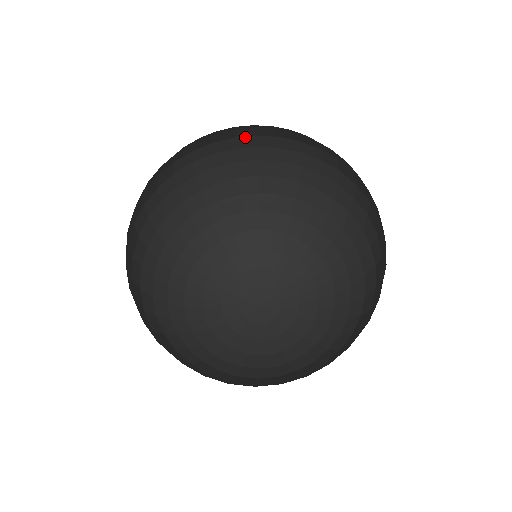
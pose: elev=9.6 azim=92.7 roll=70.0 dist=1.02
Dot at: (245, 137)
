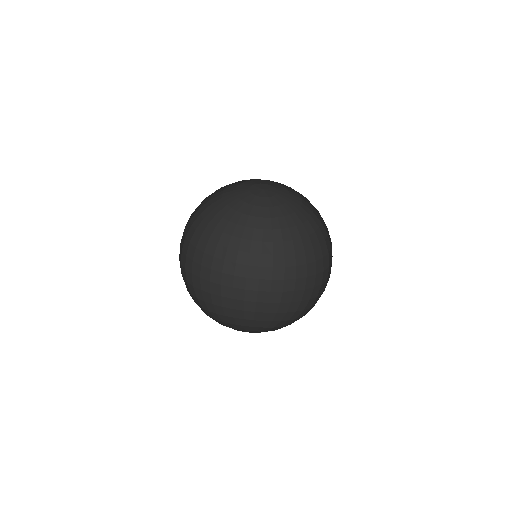
Dot at: (233, 250)
